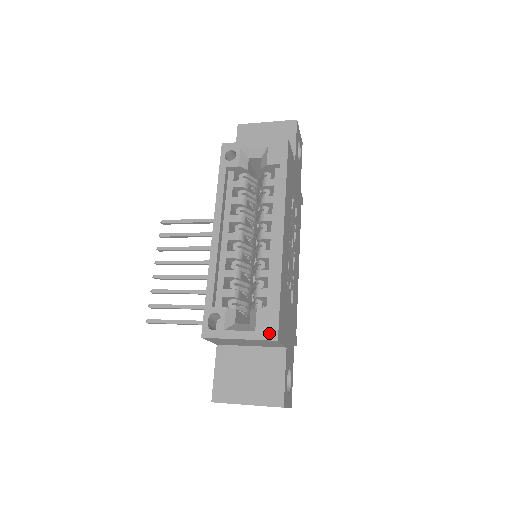
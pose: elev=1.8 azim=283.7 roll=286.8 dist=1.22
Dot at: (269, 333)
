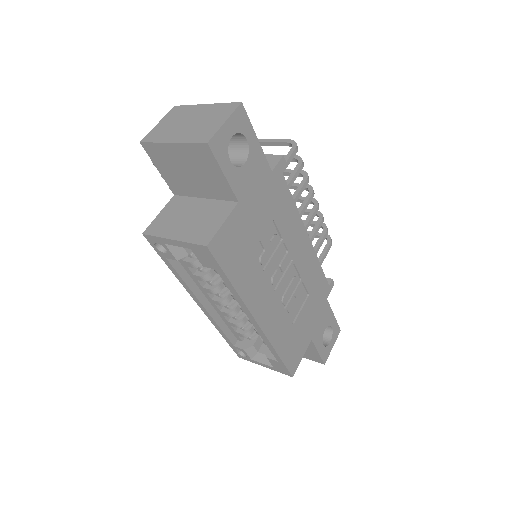
Dot at: (284, 372)
